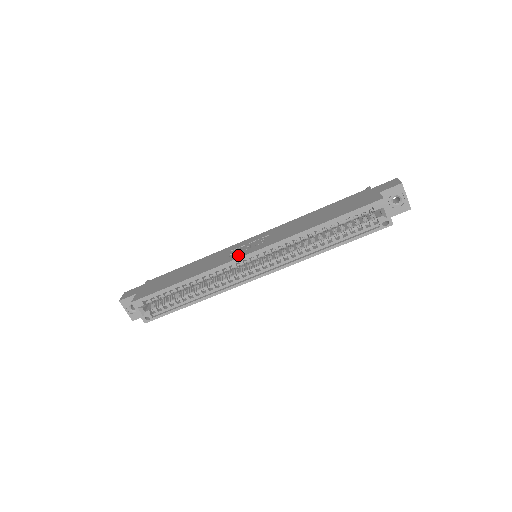
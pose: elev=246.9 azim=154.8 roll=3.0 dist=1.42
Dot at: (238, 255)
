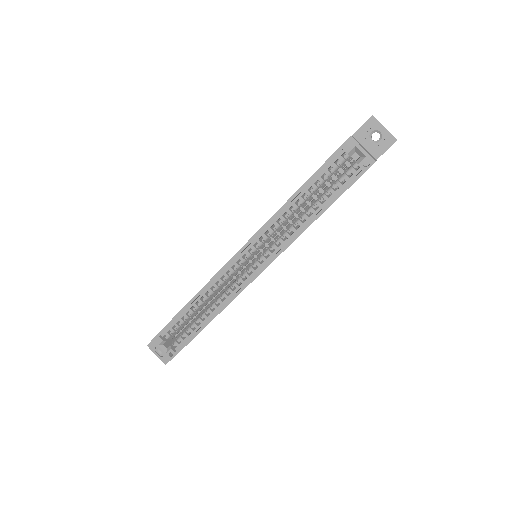
Dot at: occluded
